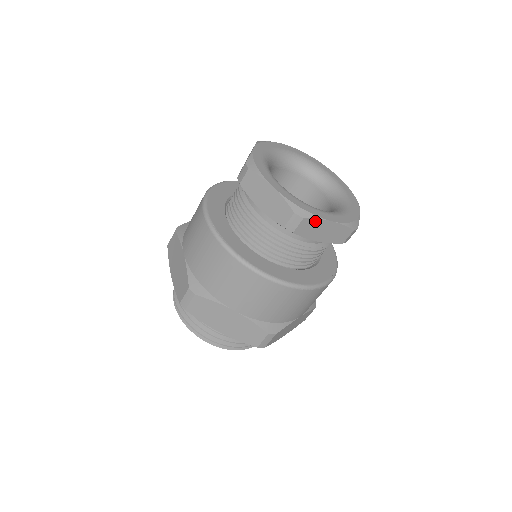
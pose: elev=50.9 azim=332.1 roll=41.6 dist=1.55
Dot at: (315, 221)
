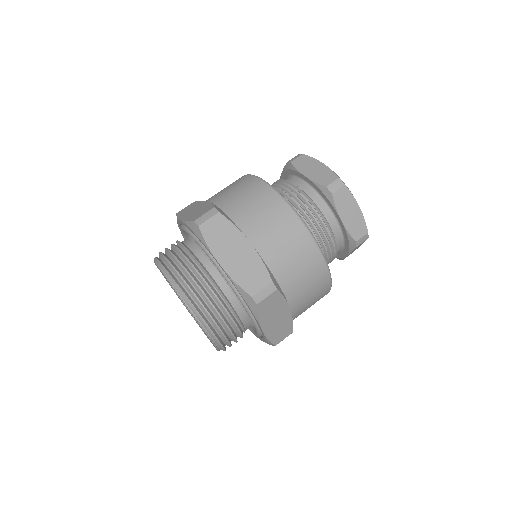
Dot at: (310, 159)
